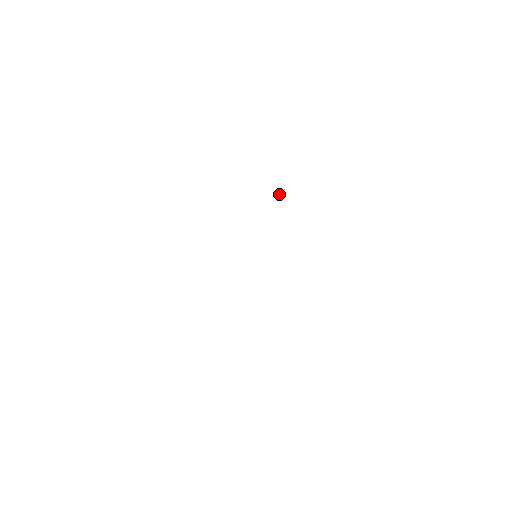
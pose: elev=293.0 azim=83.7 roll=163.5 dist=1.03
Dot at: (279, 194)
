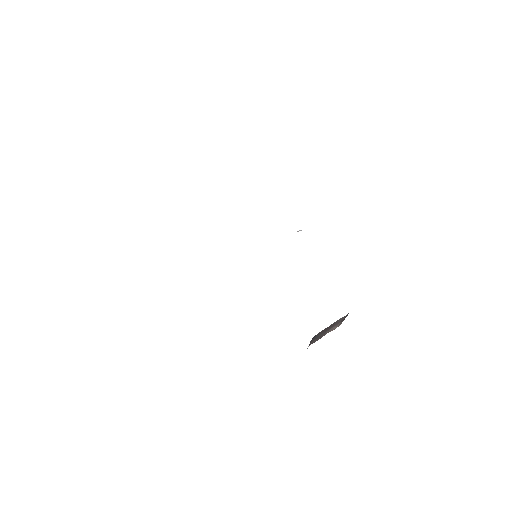
Dot at: (297, 231)
